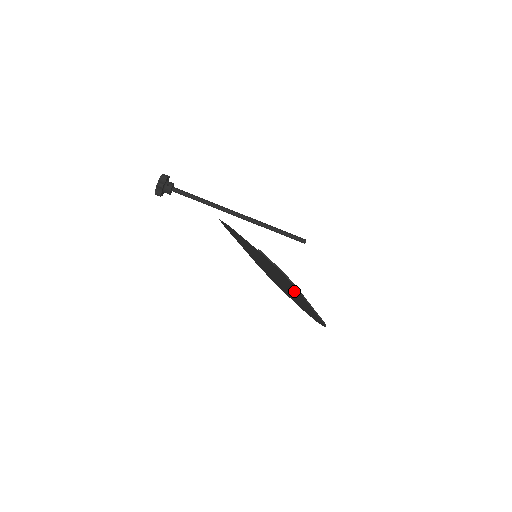
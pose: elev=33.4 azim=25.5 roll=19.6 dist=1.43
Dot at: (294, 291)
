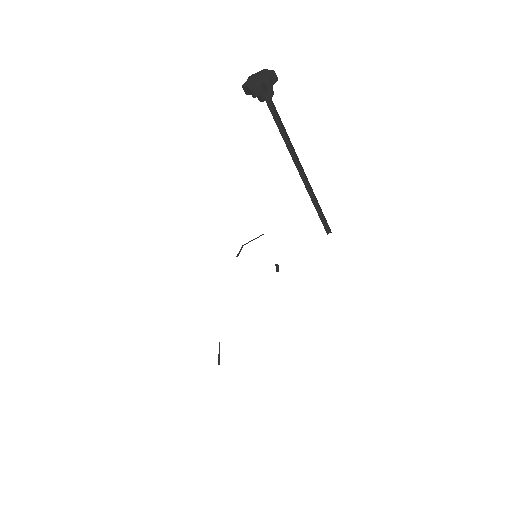
Dot at: occluded
